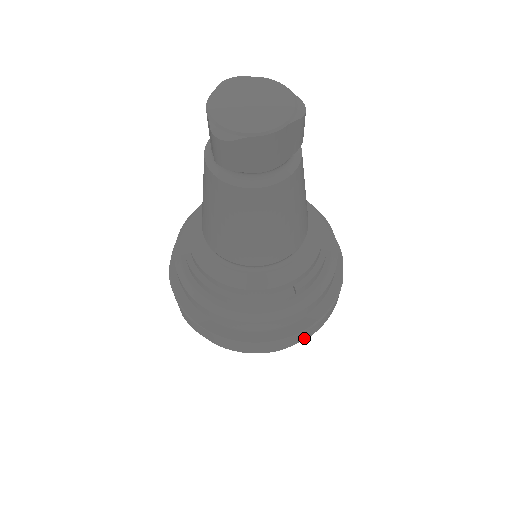
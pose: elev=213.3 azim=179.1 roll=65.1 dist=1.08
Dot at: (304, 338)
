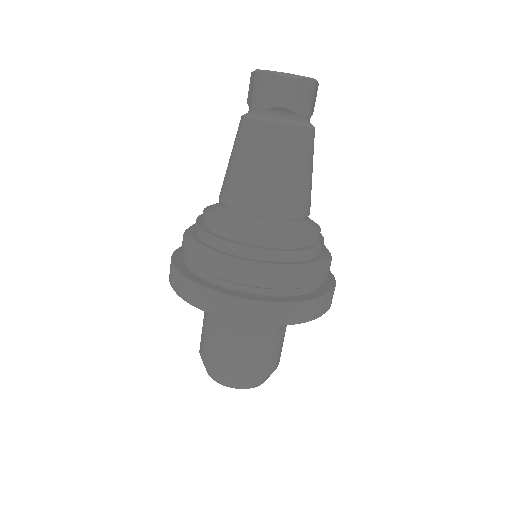
Dot at: (329, 306)
